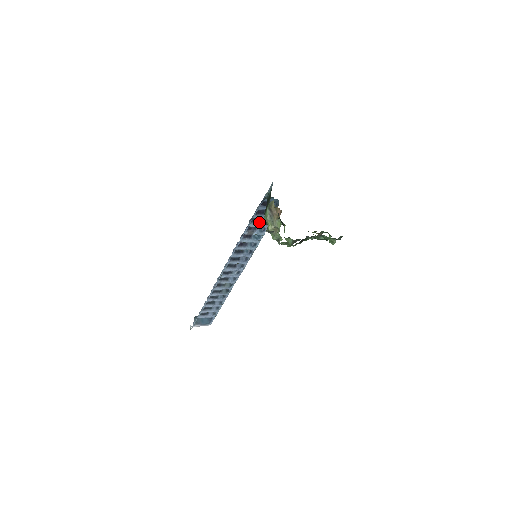
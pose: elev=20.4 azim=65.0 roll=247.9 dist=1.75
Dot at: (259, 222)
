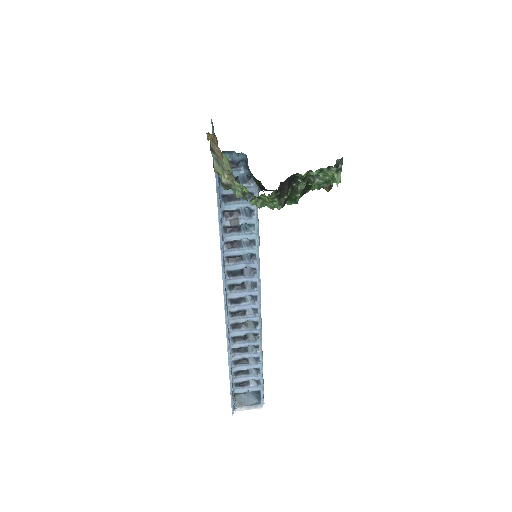
Dot at: (237, 200)
